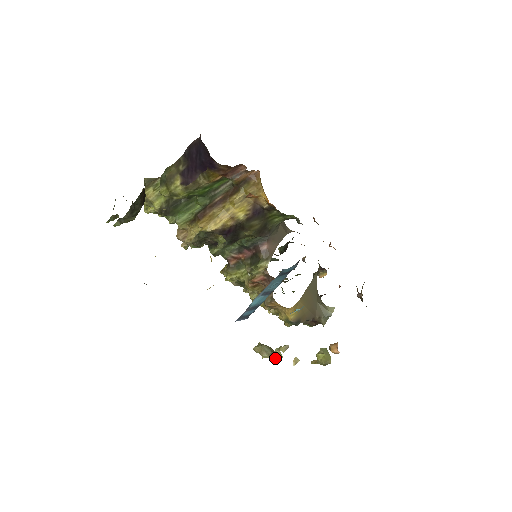
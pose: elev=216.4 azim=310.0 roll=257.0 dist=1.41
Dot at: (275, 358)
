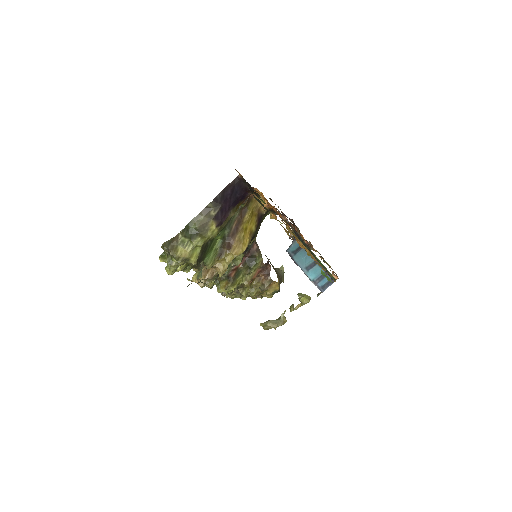
Dot at: (285, 322)
